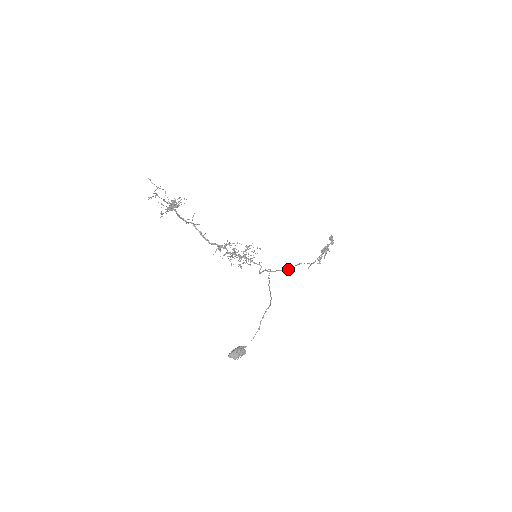
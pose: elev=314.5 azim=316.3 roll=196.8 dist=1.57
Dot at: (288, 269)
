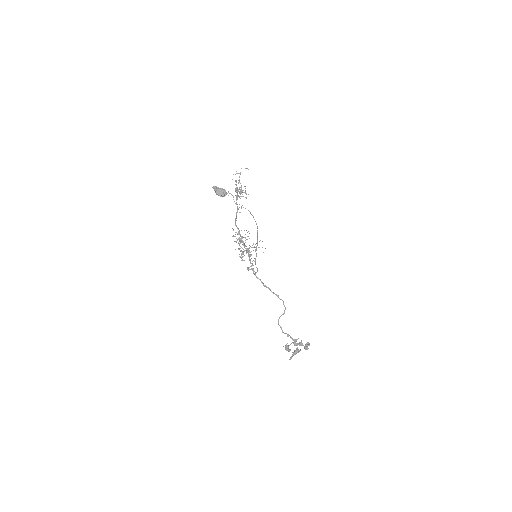
Dot at: (268, 288)
